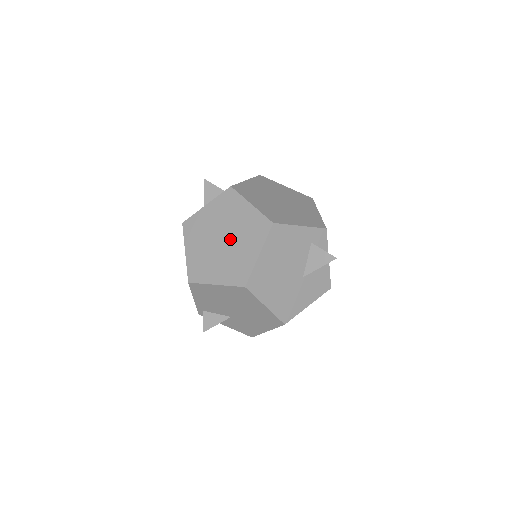
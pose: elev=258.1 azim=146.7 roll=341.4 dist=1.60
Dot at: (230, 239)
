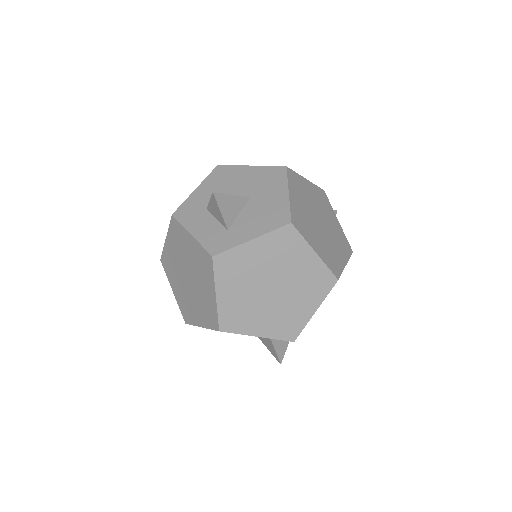
Dot at: (192, 287)
